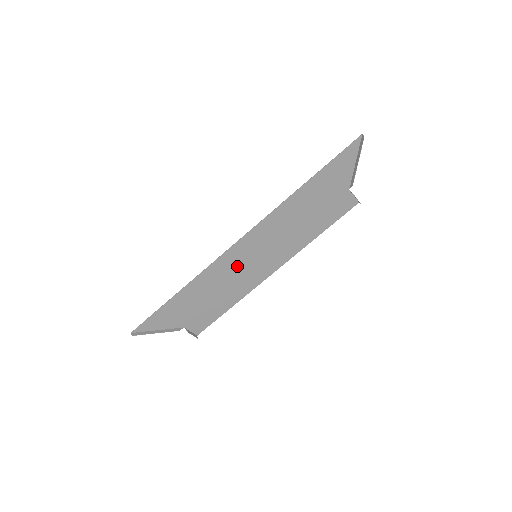
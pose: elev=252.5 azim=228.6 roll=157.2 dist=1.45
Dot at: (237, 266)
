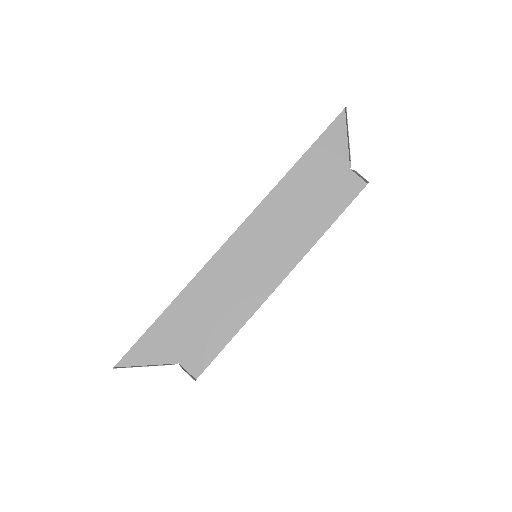
Dot at: (235, 270)
